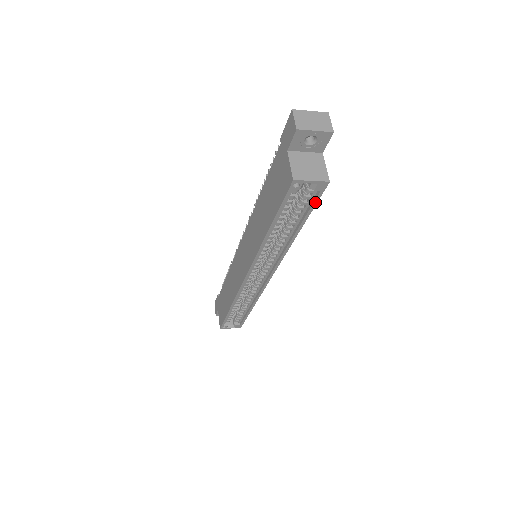
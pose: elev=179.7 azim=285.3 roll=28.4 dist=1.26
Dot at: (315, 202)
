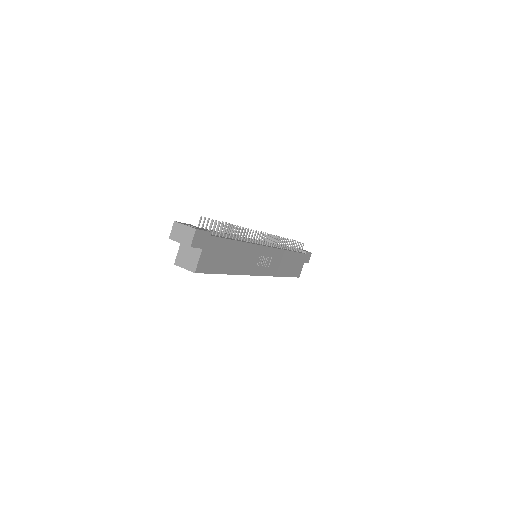
Dot at: (207, 273)
